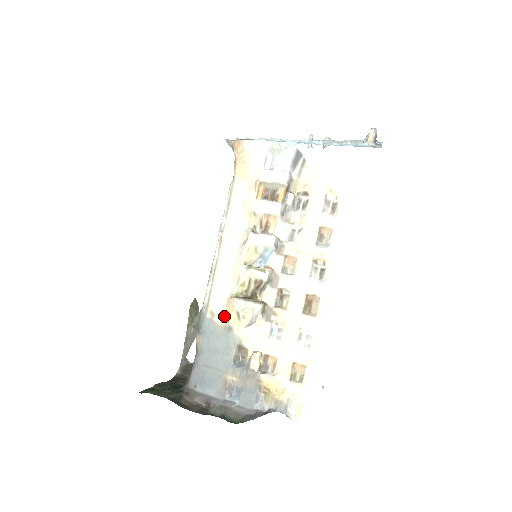
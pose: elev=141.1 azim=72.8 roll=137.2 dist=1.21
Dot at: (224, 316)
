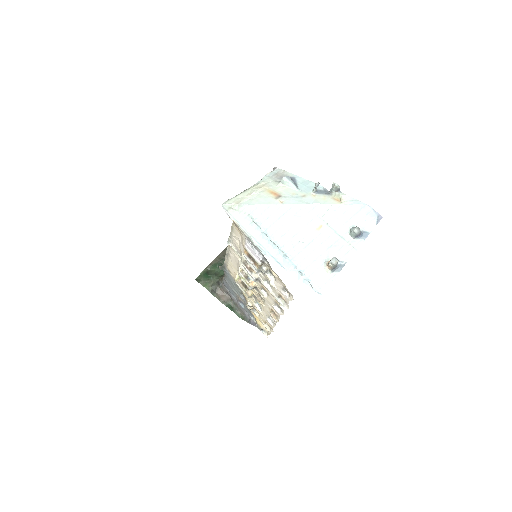
Dot at: (234, 277)
